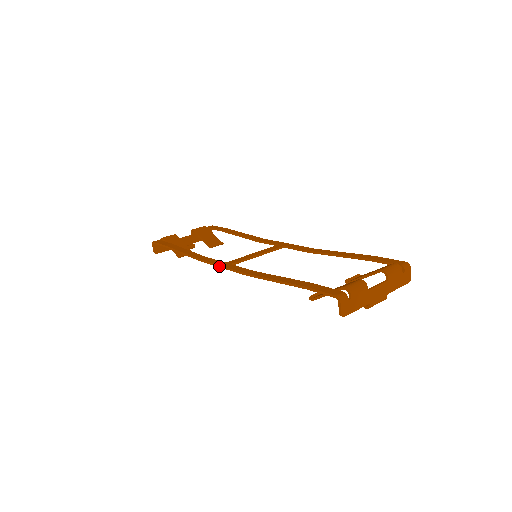
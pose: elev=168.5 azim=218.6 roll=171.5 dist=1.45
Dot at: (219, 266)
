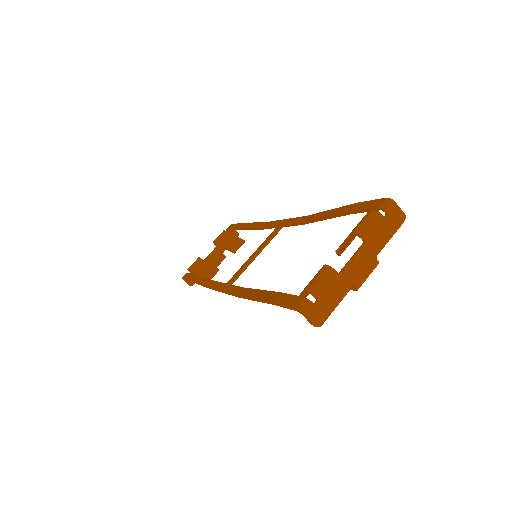
Dot at: occluded
